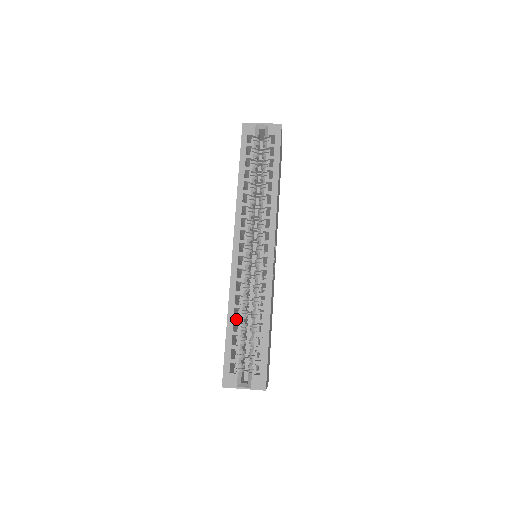
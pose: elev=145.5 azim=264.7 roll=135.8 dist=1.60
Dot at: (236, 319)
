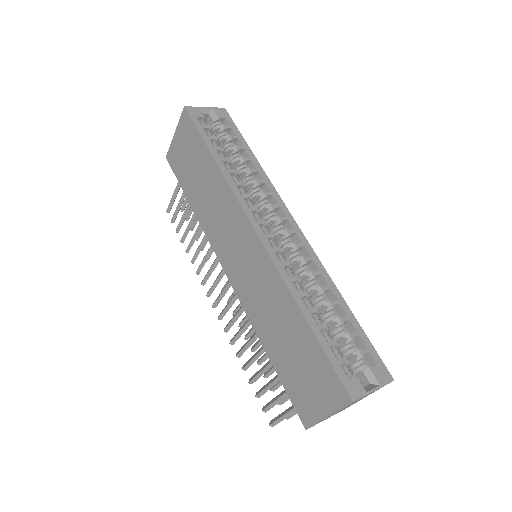
Dot at: (311, 310)
